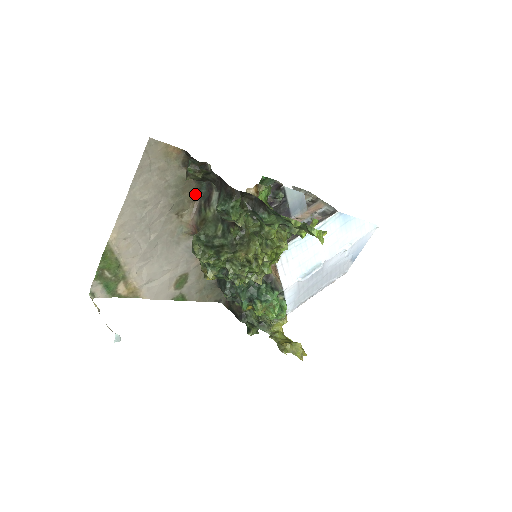
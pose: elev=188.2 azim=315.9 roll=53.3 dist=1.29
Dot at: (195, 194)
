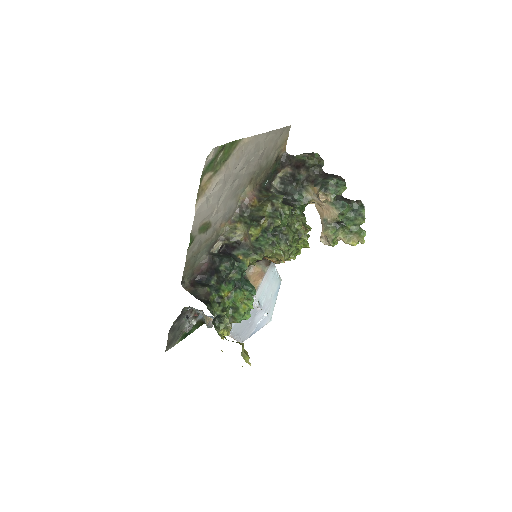
Dot at: (261, 181)
